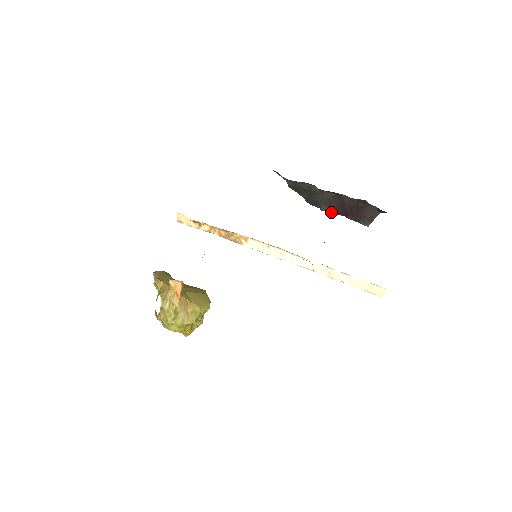
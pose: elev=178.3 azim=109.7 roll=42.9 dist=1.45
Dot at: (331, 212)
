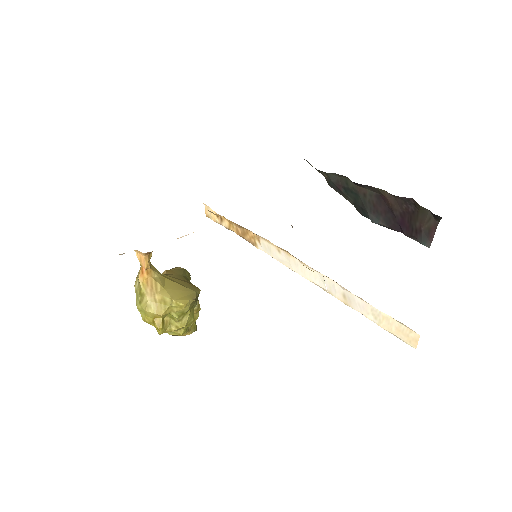
Dot at: (384, 225)
